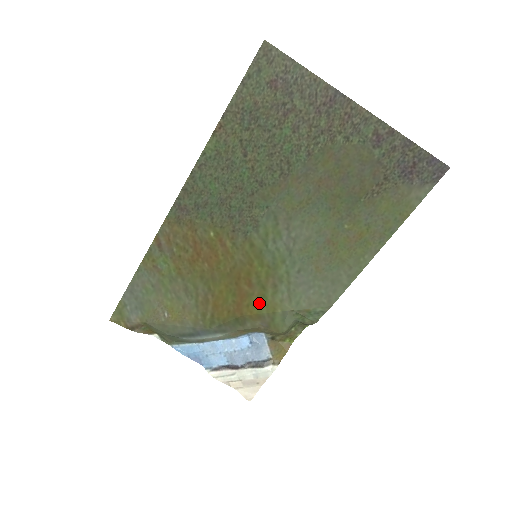
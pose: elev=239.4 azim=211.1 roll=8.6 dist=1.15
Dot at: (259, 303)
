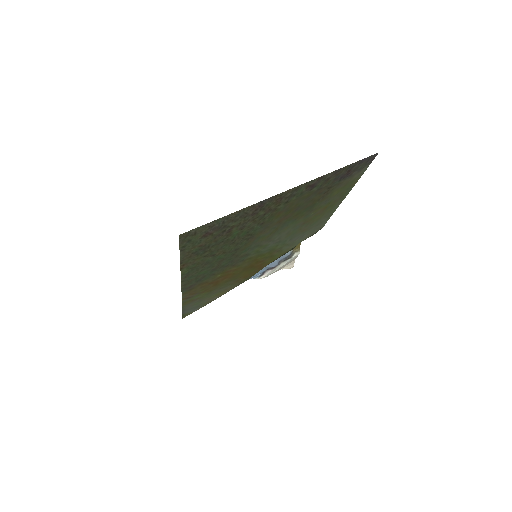
Dot at: (273, 259)
